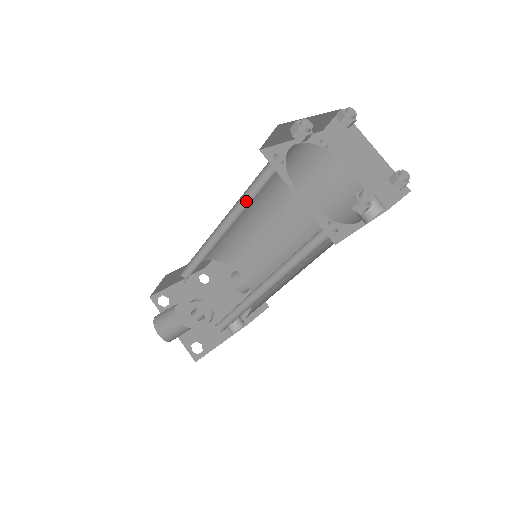
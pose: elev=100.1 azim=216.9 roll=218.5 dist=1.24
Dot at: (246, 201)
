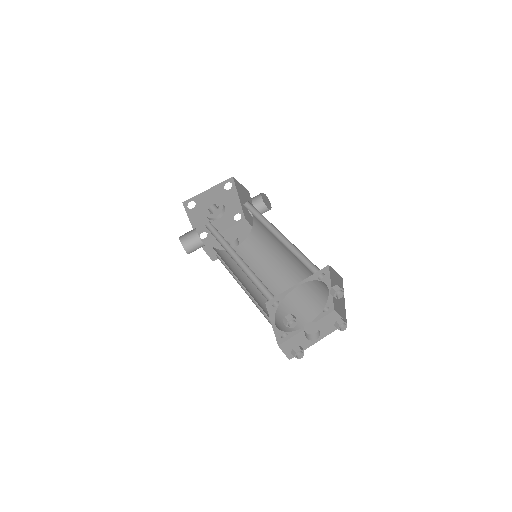
Dot at: occluded
